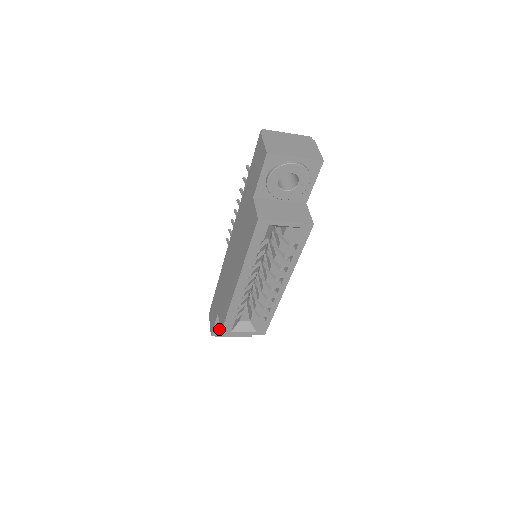
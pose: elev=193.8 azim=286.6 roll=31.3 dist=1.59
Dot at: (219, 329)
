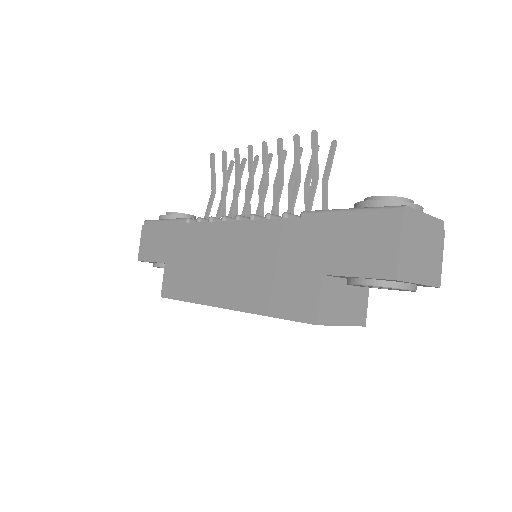
Dot at: (153, 262)
